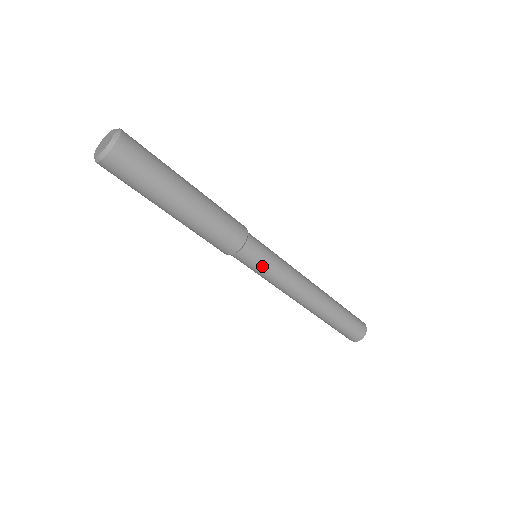
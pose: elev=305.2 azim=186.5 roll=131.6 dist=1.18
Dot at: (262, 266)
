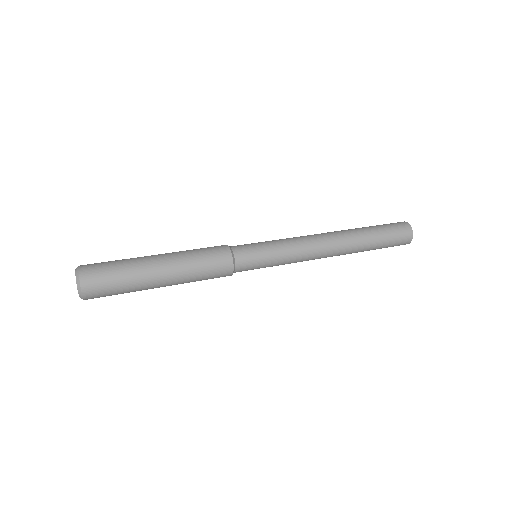
Dot at: (264, 265)
